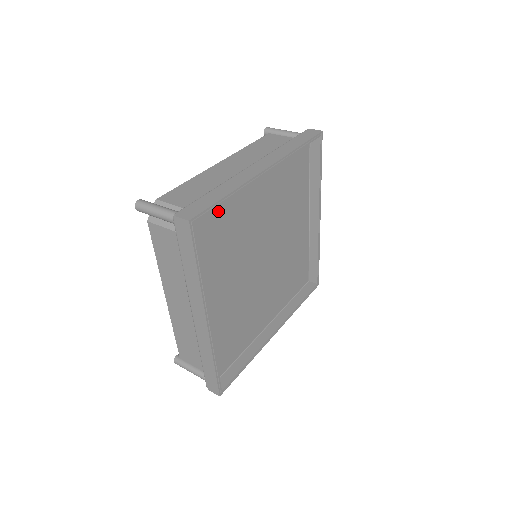
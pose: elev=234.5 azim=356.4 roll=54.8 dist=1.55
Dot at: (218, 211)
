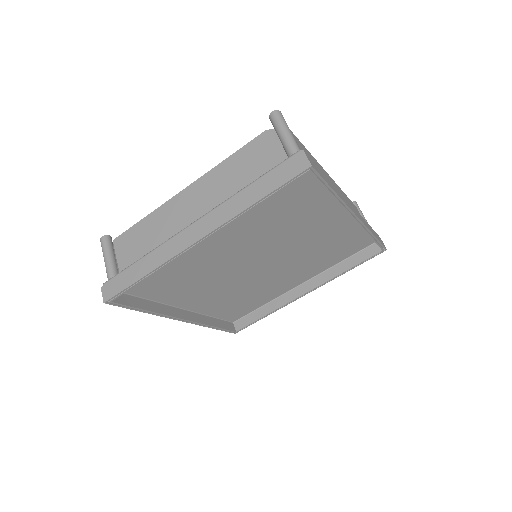
Dot at: (309, 192)
